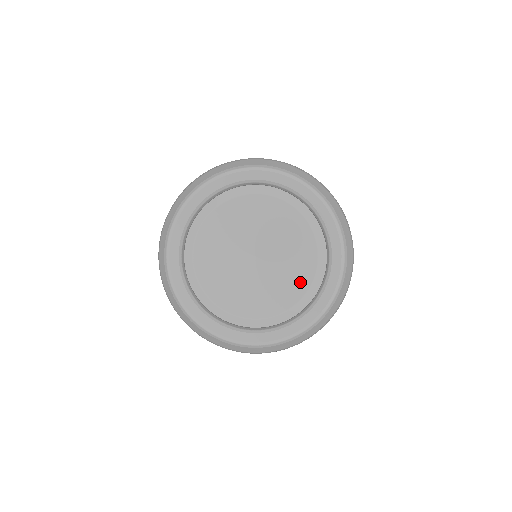
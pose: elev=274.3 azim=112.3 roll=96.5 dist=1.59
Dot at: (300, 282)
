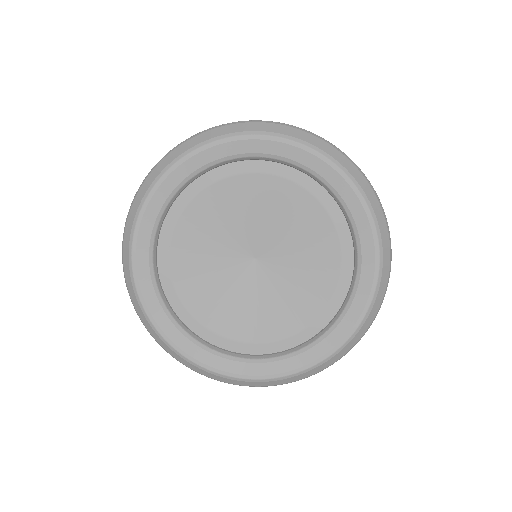
Dot at: (318, 228)
